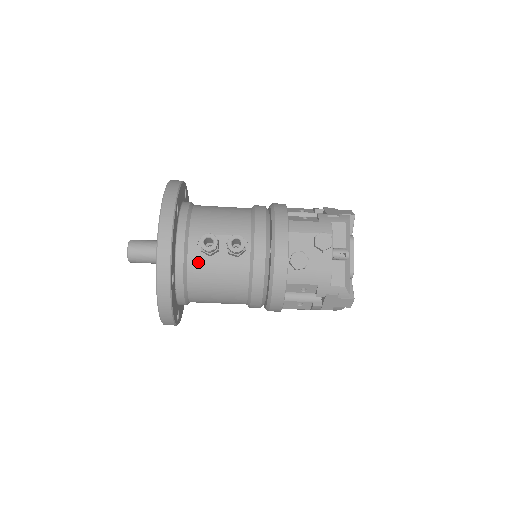
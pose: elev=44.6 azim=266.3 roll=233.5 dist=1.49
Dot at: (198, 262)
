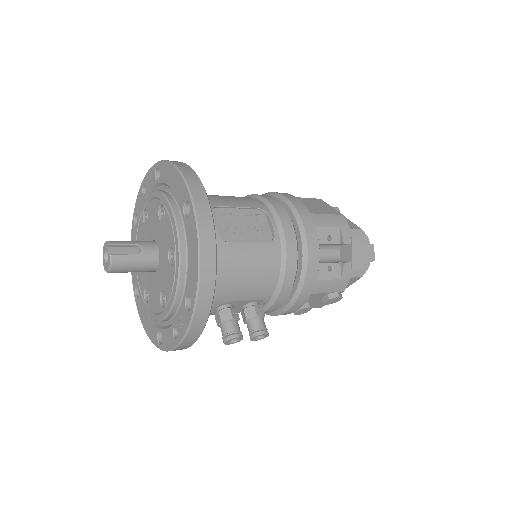
Dot at: occluded
